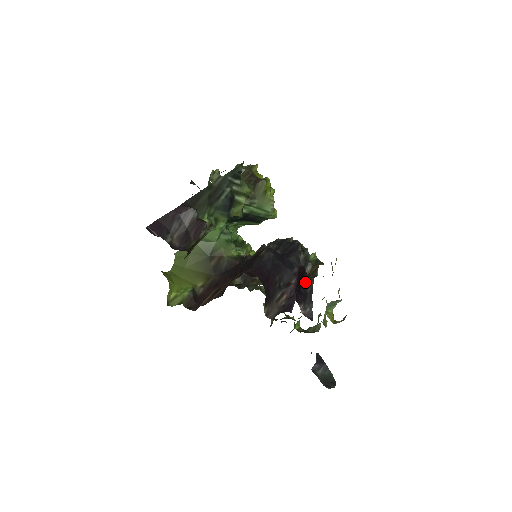
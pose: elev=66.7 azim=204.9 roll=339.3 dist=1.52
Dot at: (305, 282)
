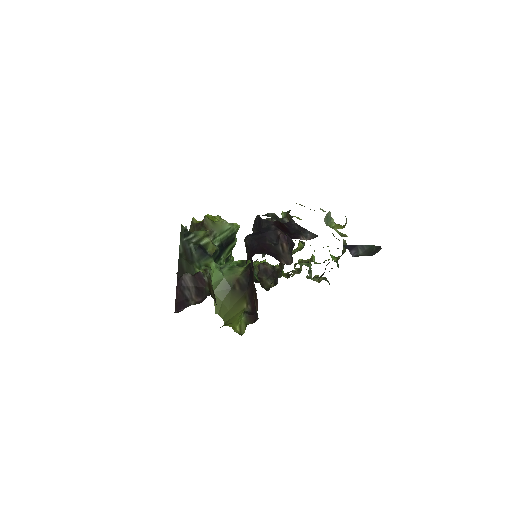
Dot at: (289, 227)
